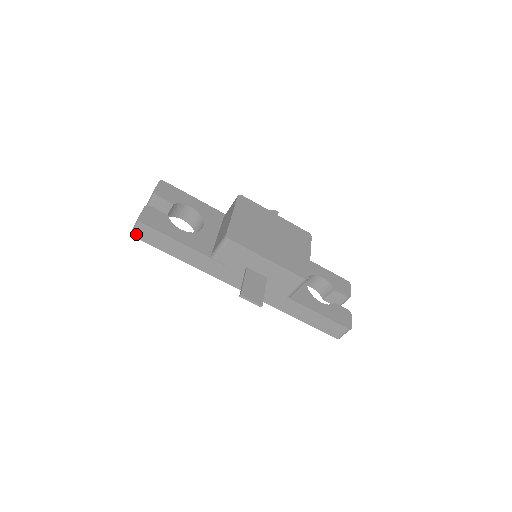
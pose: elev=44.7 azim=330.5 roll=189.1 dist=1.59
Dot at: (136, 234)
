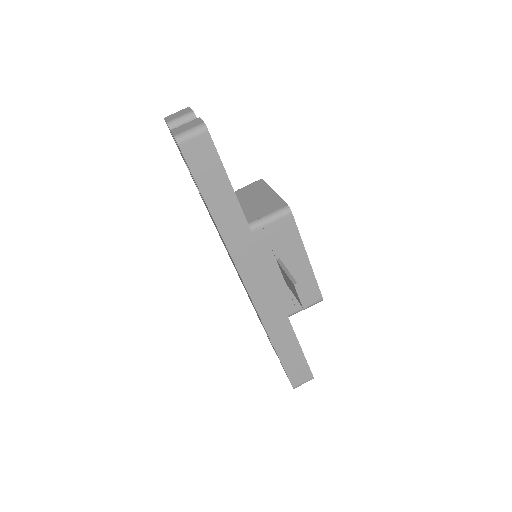
Dot at: (184, 142)
